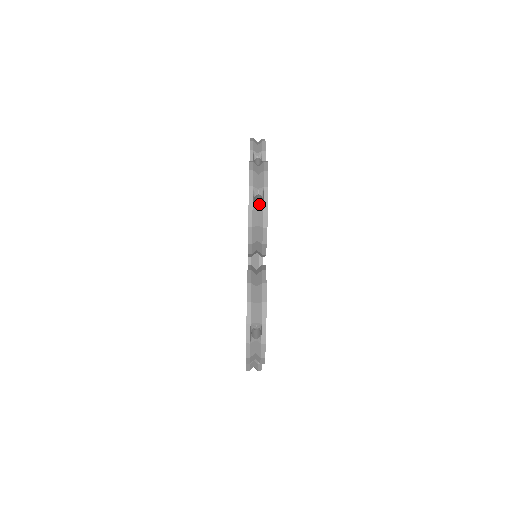
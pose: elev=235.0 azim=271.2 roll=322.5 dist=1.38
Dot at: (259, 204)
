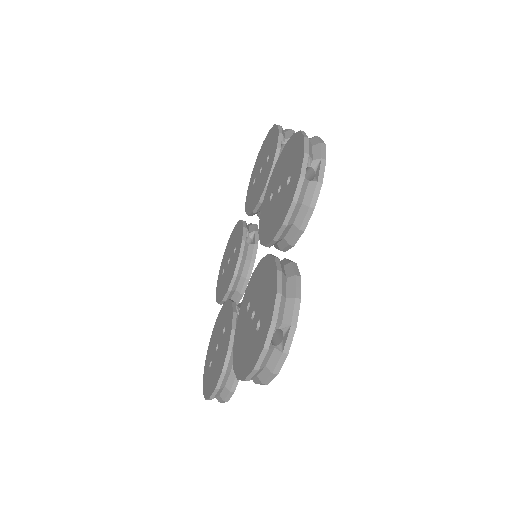
Dot at: occluded
